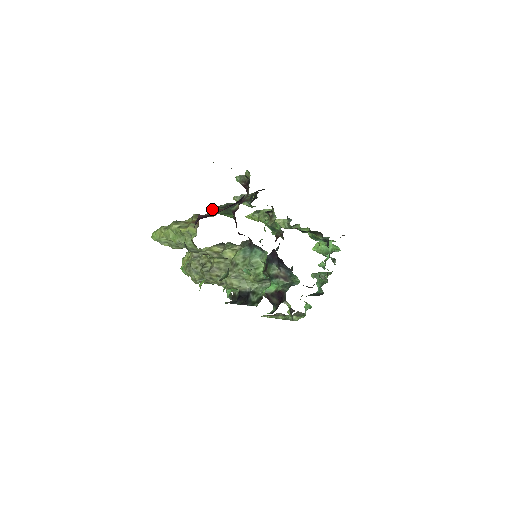
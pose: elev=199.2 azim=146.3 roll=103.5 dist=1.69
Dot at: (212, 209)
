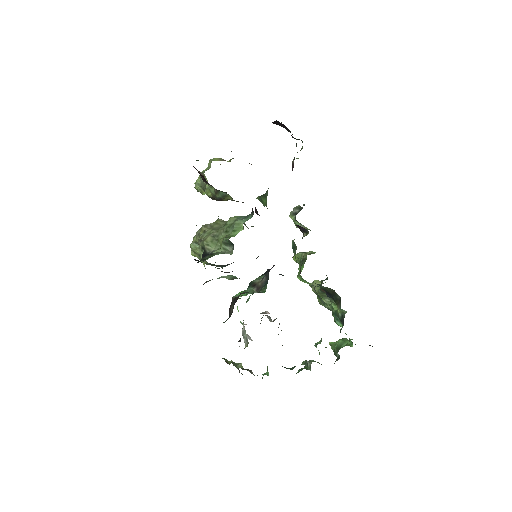
Dot at: occluded
